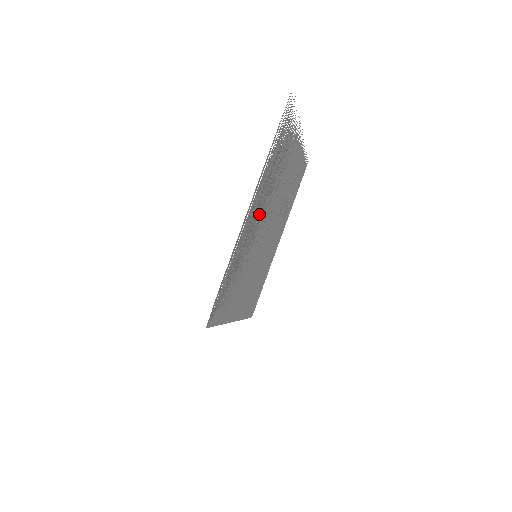
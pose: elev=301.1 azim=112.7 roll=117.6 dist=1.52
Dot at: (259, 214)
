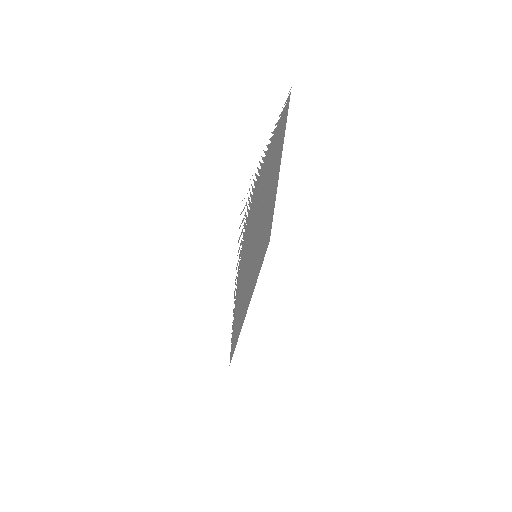
Dot at: (246, 265)
